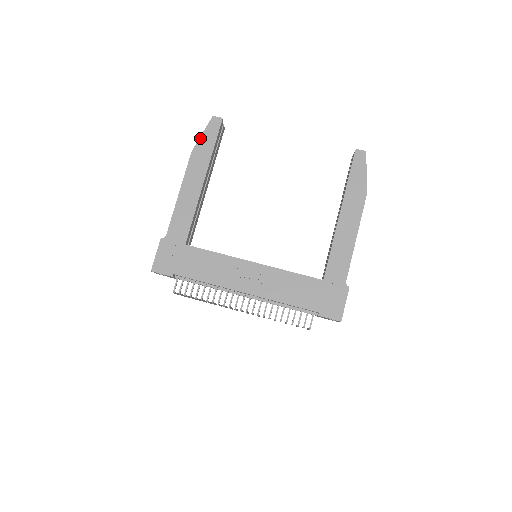
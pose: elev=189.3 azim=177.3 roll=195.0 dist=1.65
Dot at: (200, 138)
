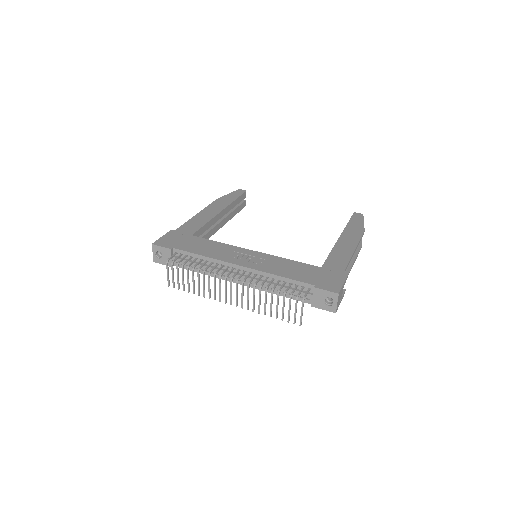
Dot at: (226, 195)
